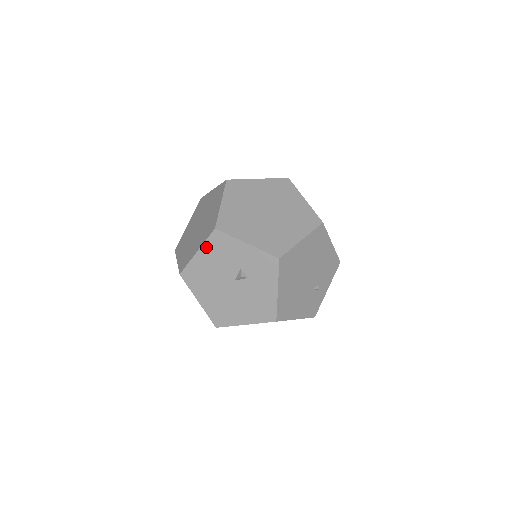
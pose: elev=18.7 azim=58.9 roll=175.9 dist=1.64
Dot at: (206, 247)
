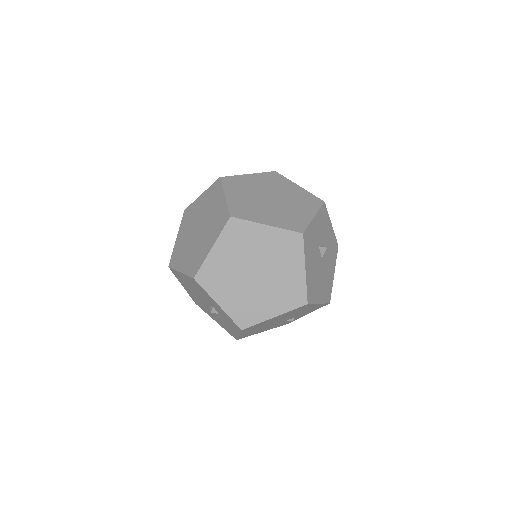
Dot at: (187, 277)
